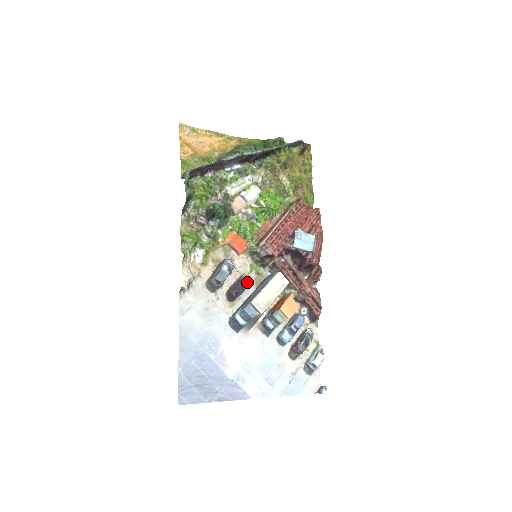
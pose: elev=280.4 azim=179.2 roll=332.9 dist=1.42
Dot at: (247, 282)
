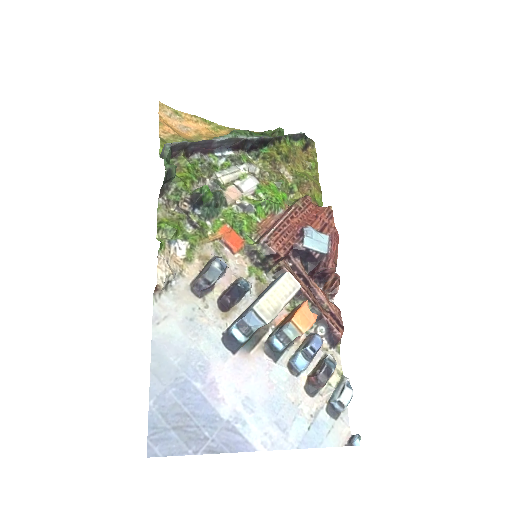
Dot at: (245, 287)
